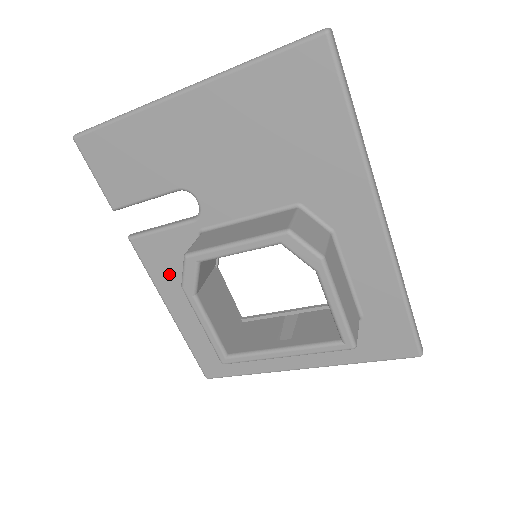
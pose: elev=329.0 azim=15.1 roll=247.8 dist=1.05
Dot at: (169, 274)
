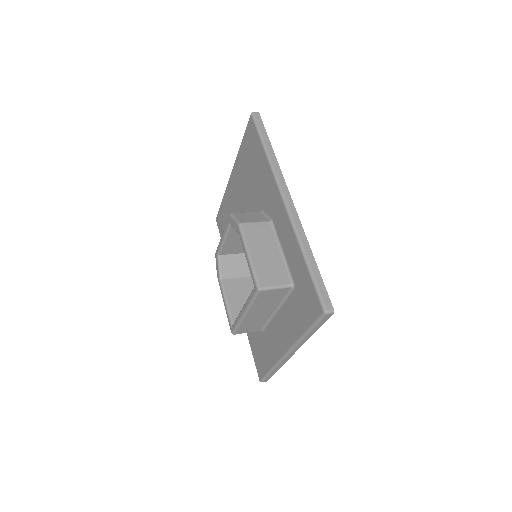
Dot at: occluded
